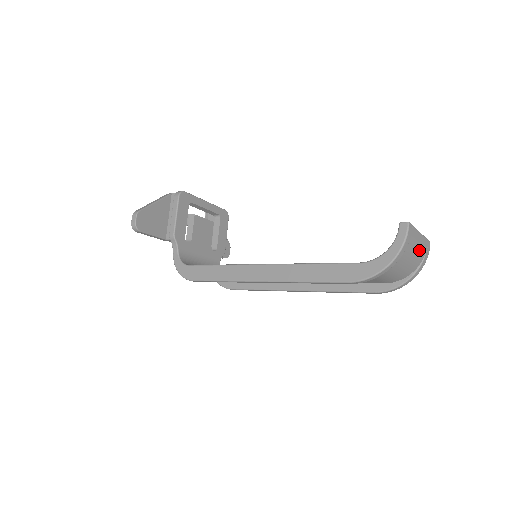
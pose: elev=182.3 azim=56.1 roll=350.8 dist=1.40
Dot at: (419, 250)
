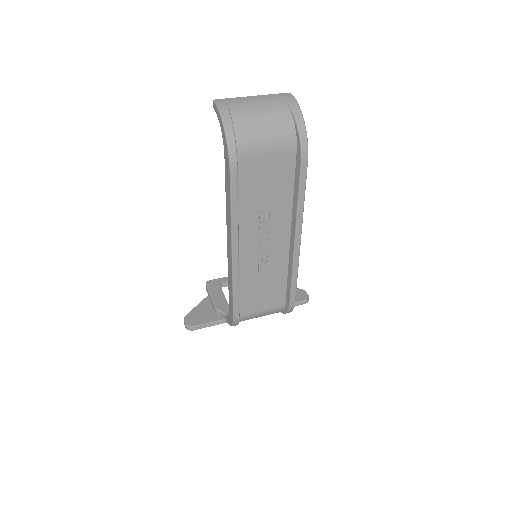
Dot at: (265, 103)
